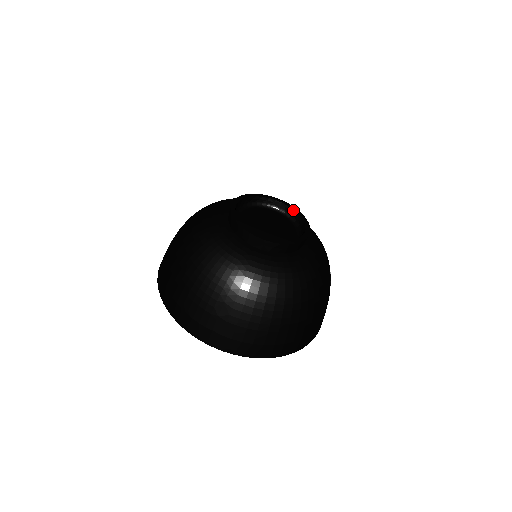
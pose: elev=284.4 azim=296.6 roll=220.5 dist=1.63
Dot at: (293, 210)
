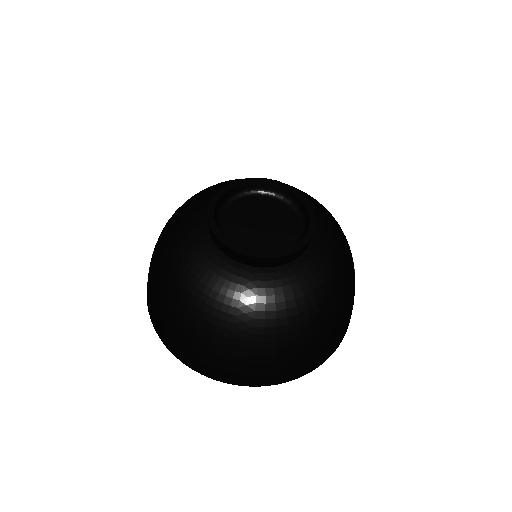
Dot at: (285, 189)
